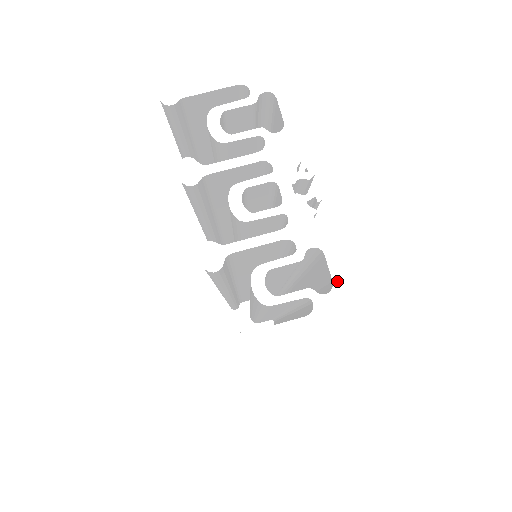
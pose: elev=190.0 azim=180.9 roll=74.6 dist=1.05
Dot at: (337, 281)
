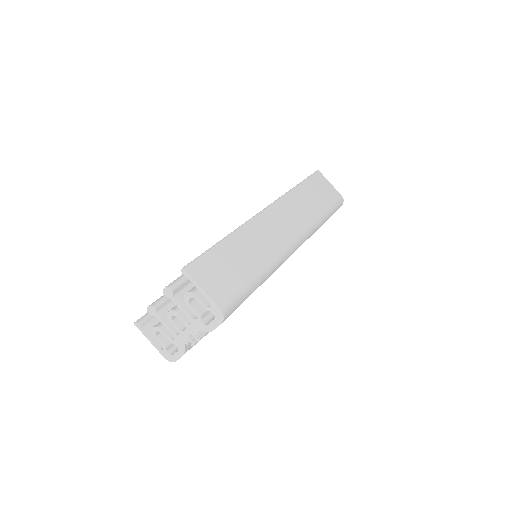
Dot at: (174, 356)
